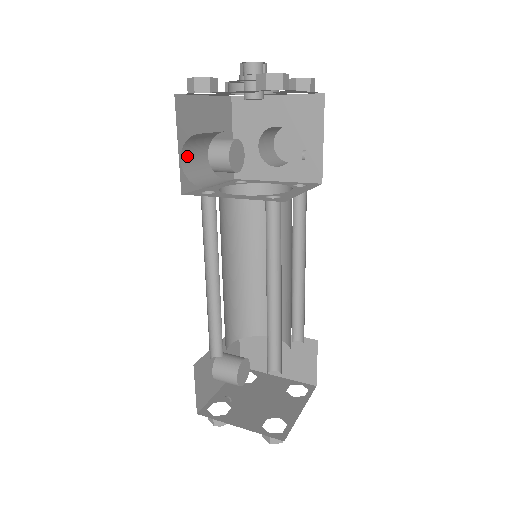
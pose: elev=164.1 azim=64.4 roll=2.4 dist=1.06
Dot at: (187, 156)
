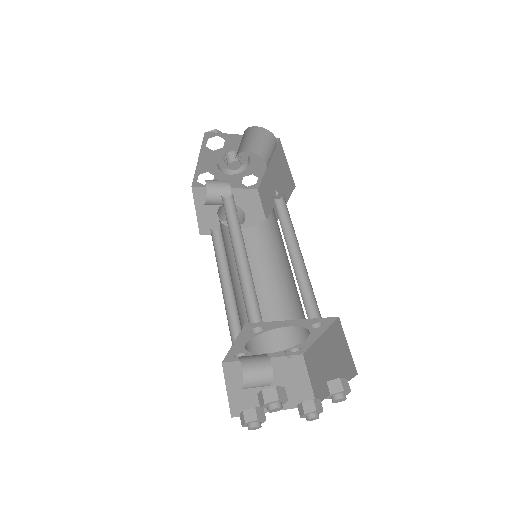
Dot at: occluded
